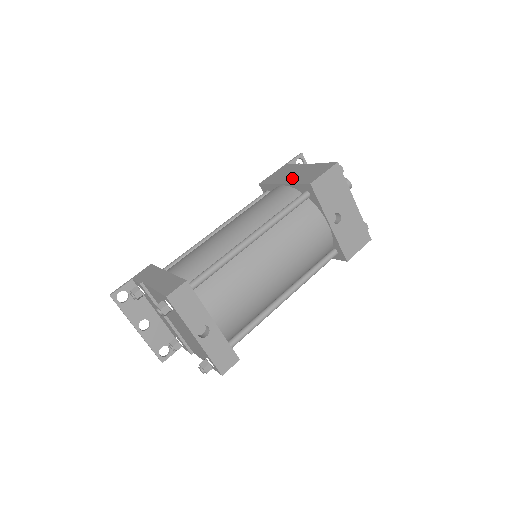
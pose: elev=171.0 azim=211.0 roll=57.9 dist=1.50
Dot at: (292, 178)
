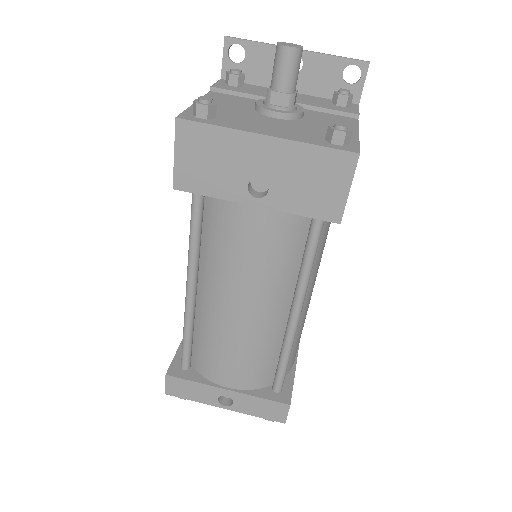
Dot at: occluded
